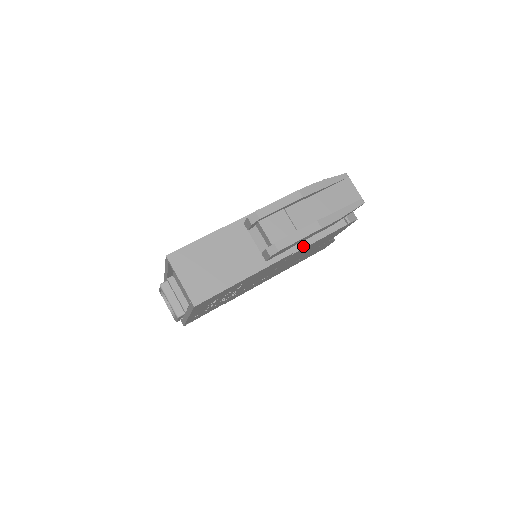
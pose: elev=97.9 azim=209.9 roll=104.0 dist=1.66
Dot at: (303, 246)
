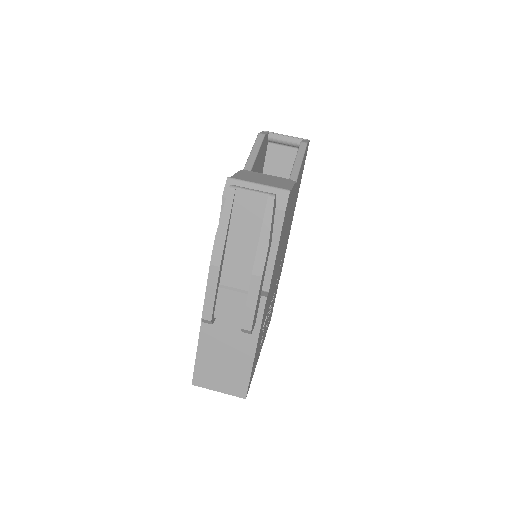
Dot at: (270, 274)
